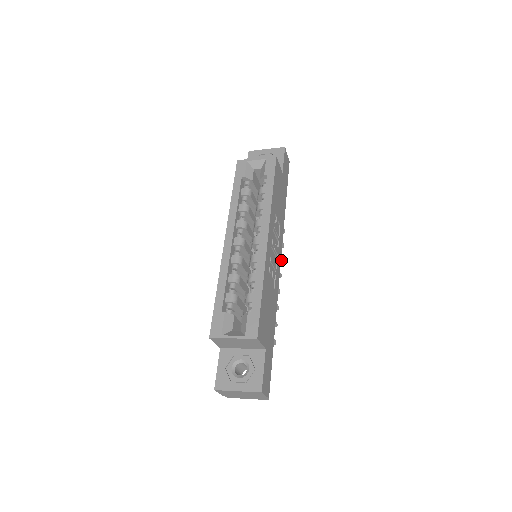
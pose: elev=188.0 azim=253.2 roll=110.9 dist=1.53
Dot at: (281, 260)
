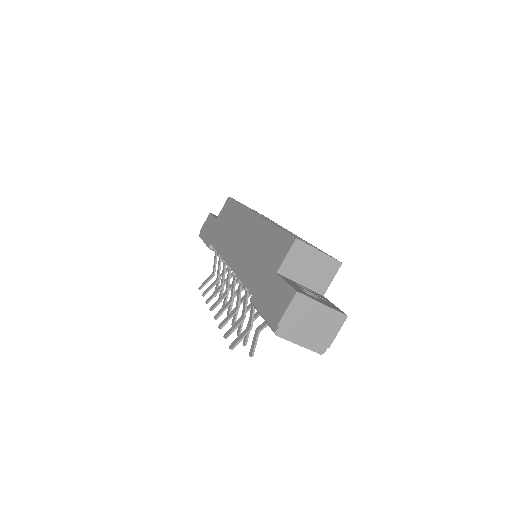
Dot at: occluded
